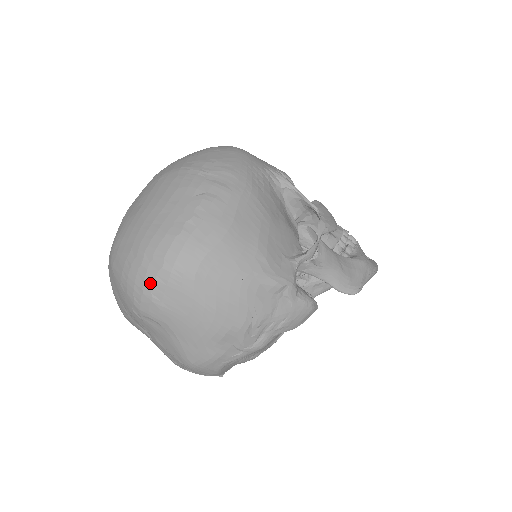
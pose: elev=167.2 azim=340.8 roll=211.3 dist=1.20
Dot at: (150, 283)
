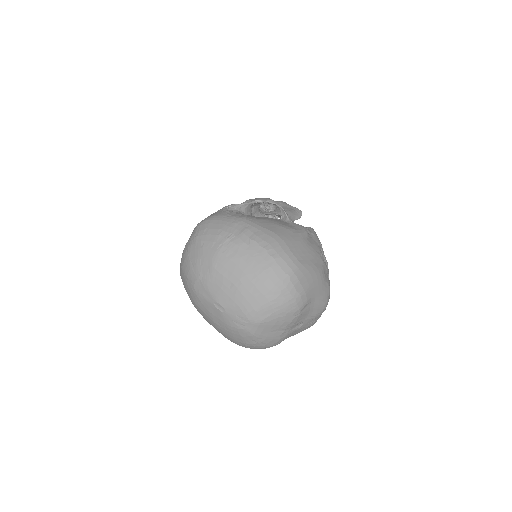
Dot at: (293, 290)
